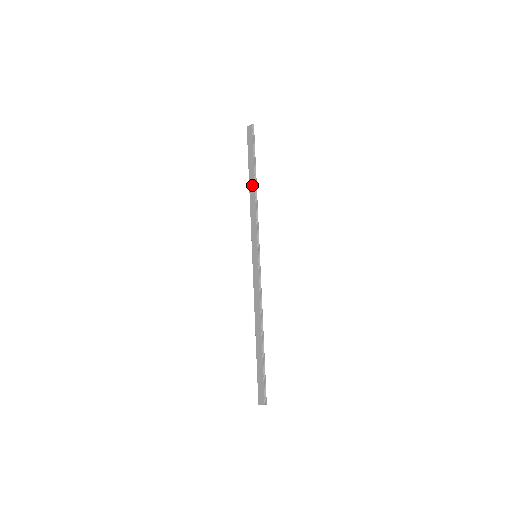
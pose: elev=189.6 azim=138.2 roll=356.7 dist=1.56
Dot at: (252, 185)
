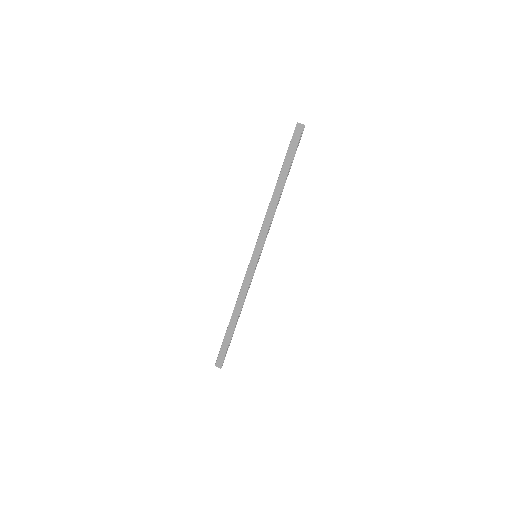
Dot at: (278, 190)
